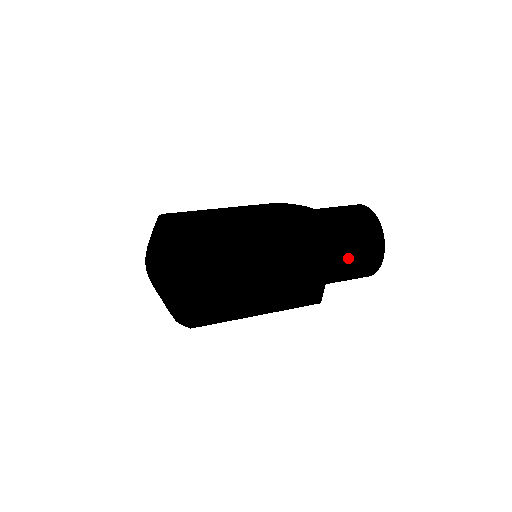
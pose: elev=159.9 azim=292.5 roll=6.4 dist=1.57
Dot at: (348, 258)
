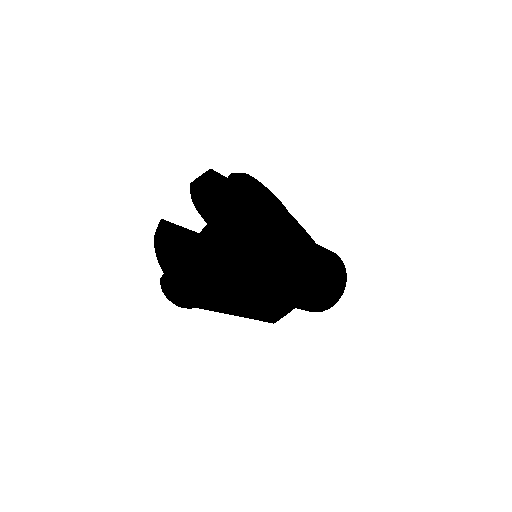
Dot at: (324, 252)
